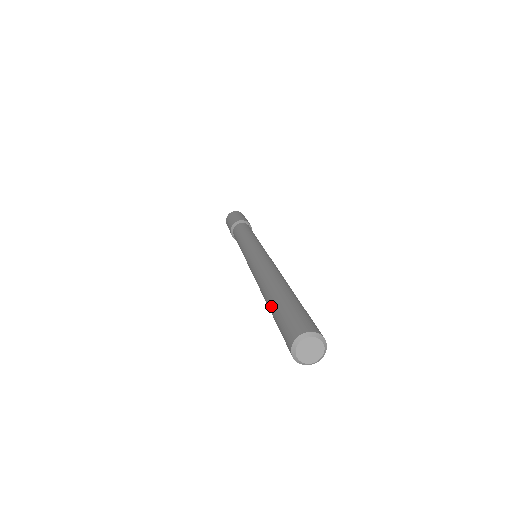
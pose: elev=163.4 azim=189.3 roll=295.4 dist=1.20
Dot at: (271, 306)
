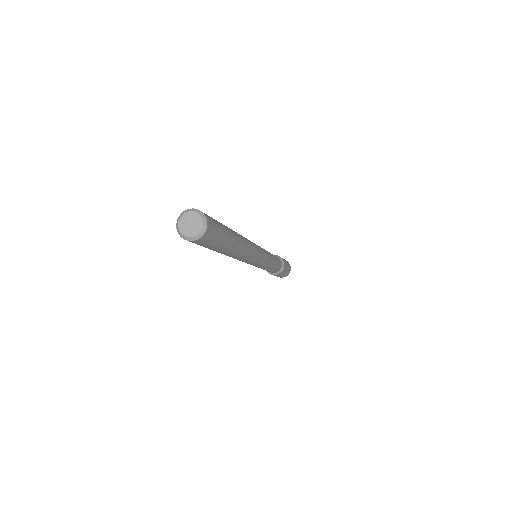
Dot at: occluded
